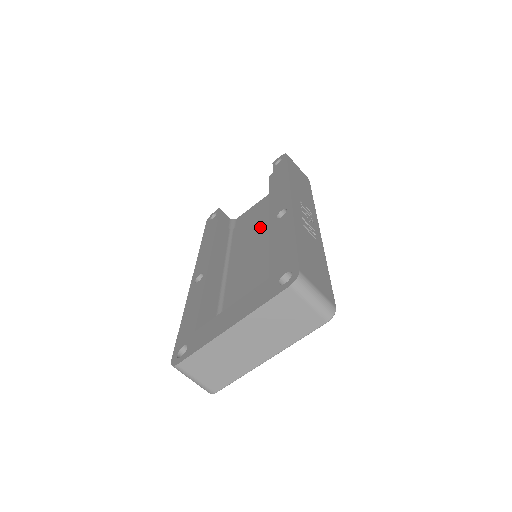
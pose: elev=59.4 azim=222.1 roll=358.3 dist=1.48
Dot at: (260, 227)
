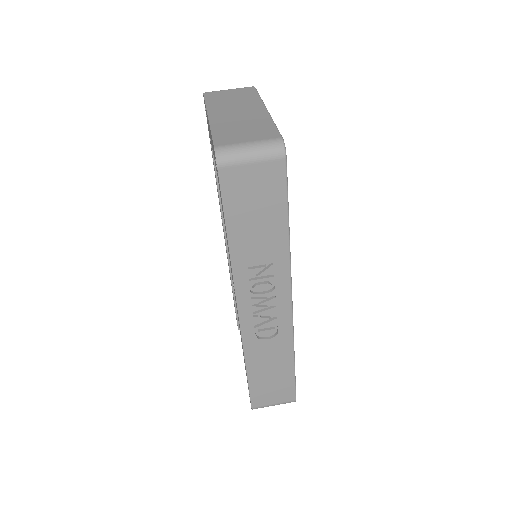
Dot at: occluded
